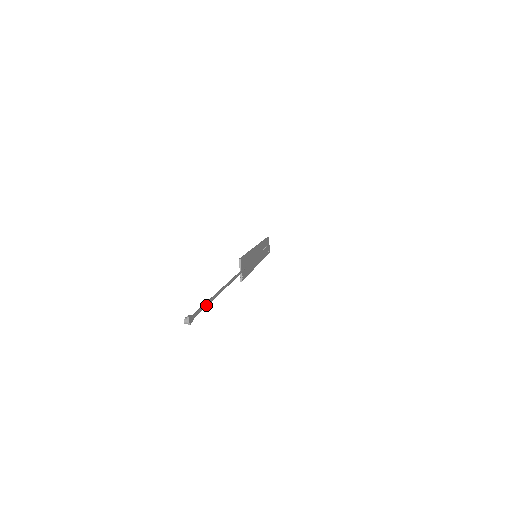
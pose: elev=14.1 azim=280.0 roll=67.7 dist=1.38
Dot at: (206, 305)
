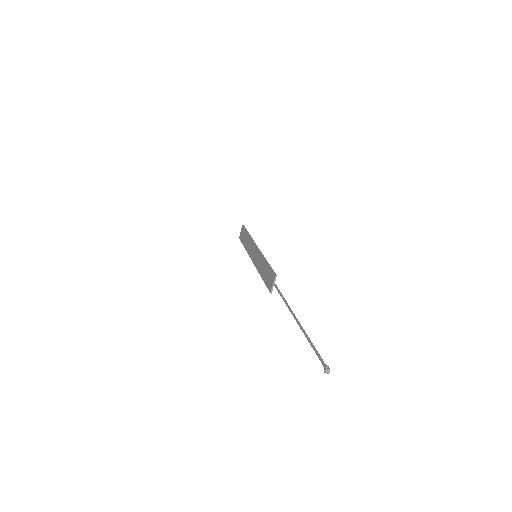
Dot at: (314, 347)
